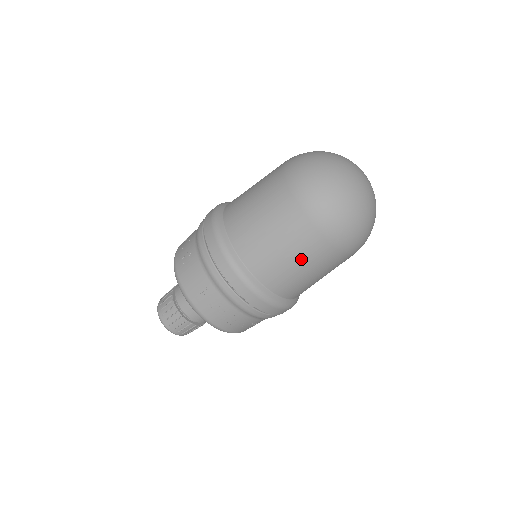
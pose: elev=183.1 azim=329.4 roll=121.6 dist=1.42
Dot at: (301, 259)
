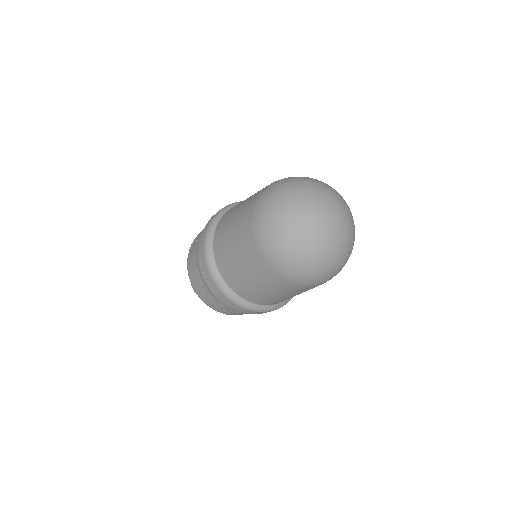
Dot at: (250, 274)
